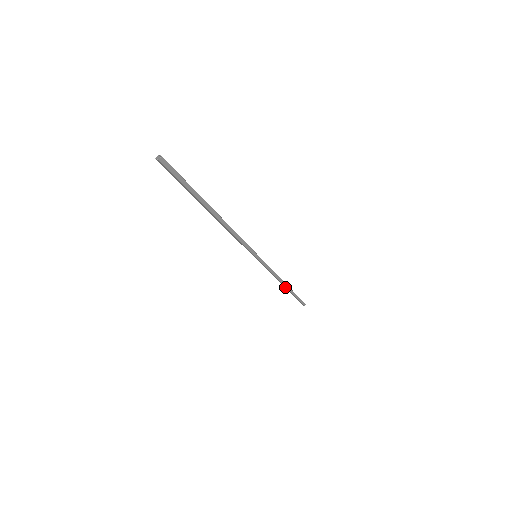
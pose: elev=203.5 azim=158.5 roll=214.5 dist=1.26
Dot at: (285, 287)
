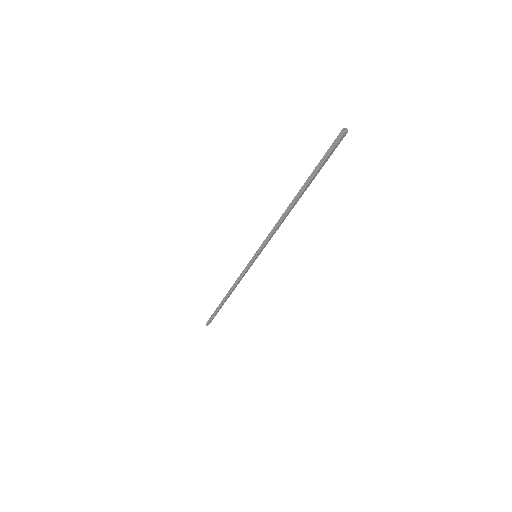
Dot at: (226, 298)
